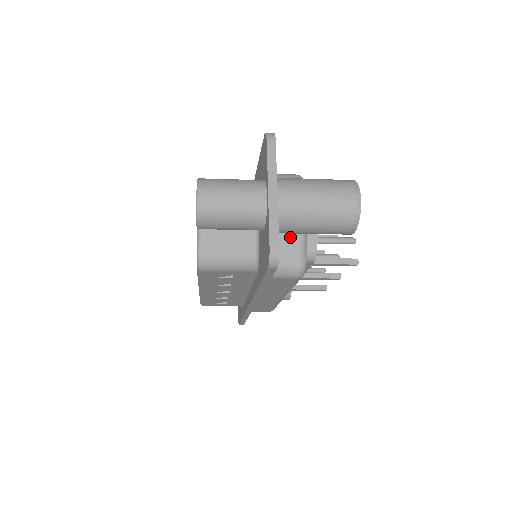
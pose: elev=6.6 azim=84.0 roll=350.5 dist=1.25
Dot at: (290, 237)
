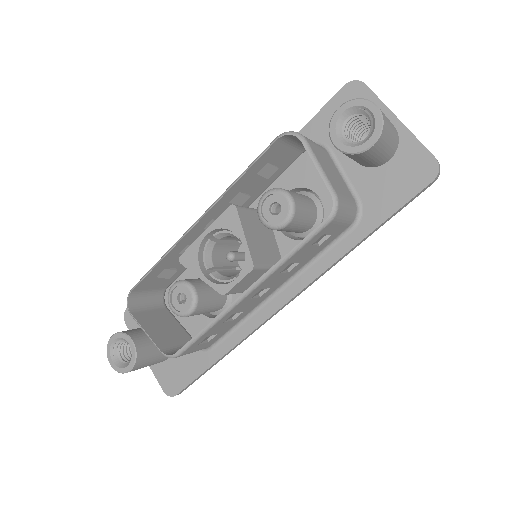
Dot at: occluded
